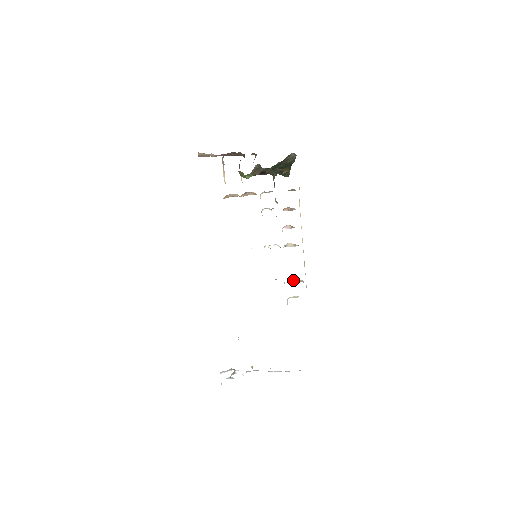
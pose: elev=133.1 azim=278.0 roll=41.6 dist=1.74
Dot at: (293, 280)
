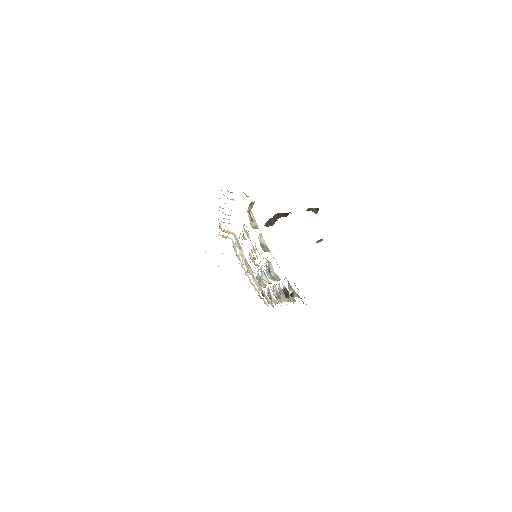
Dot at: occluded
